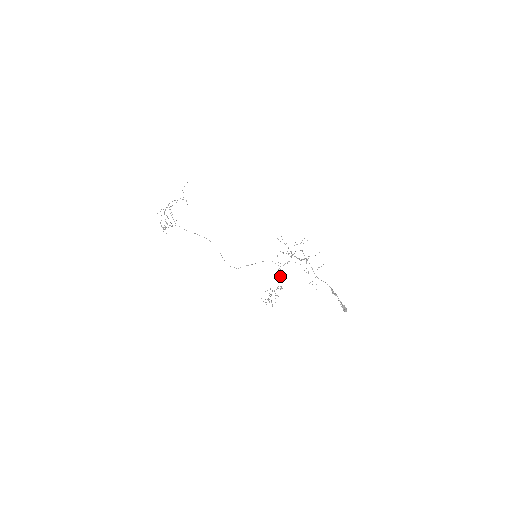
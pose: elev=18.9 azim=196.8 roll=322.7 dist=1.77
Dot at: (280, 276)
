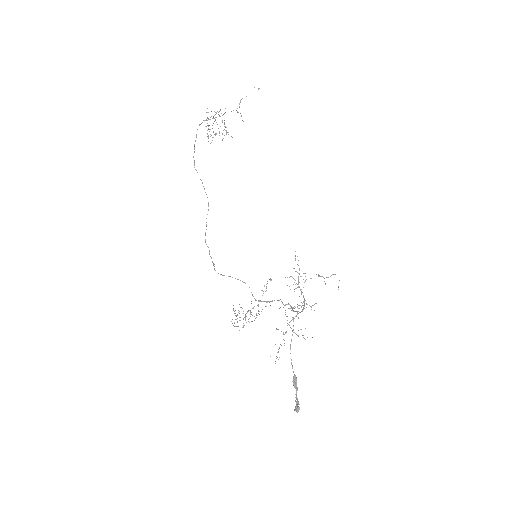
Dot at: occluded
